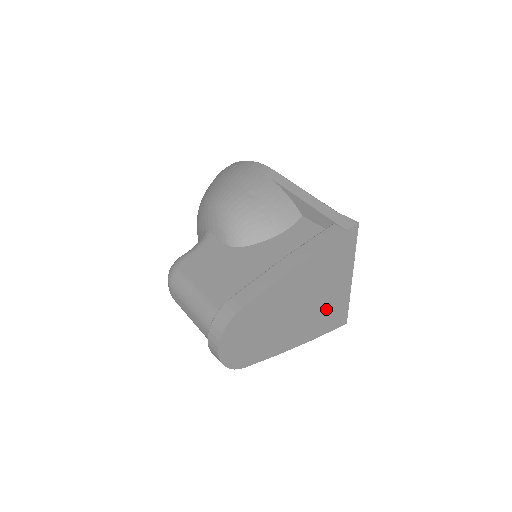
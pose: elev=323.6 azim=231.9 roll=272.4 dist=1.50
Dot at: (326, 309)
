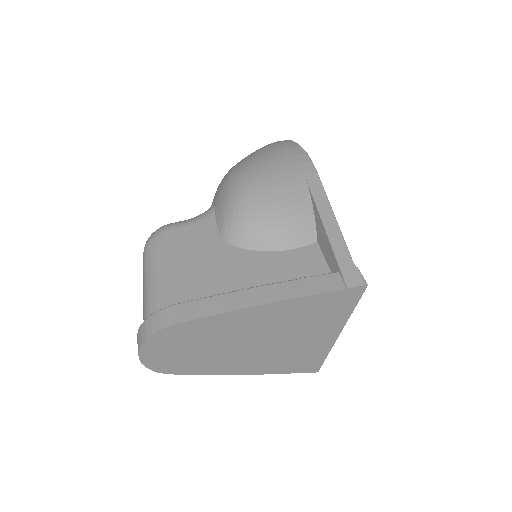
Dot at: (294, 353)
